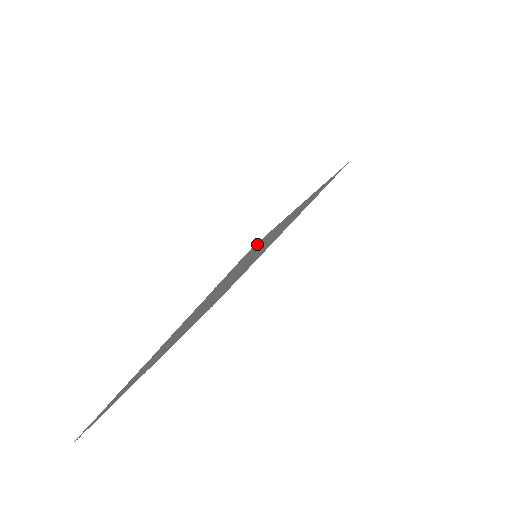
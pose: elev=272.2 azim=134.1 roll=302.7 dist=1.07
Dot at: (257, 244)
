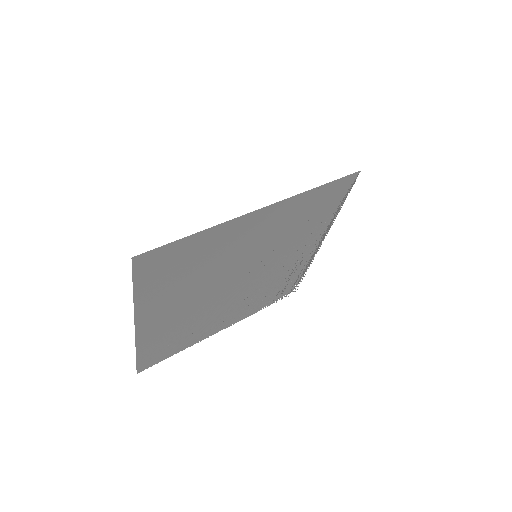
Dot at: (152, 254)
